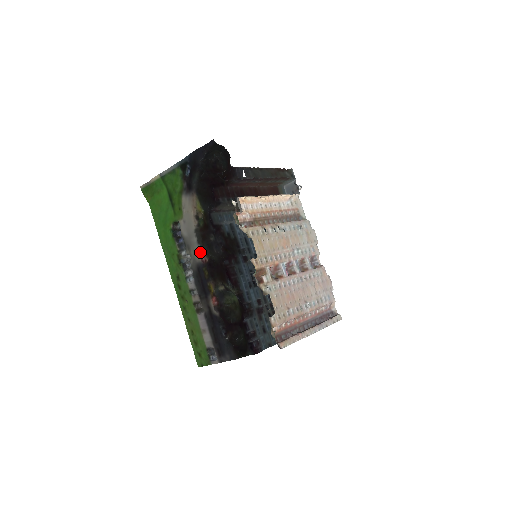
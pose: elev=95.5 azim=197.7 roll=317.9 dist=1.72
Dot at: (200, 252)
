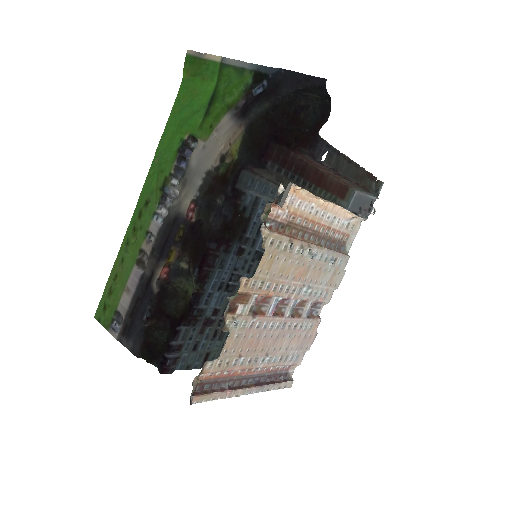
Dot at: (193, 202)
